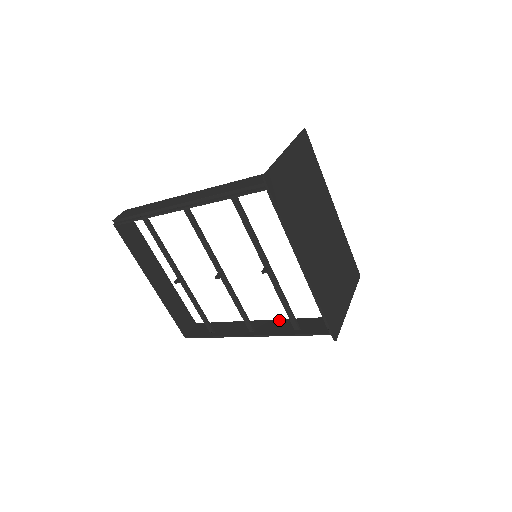
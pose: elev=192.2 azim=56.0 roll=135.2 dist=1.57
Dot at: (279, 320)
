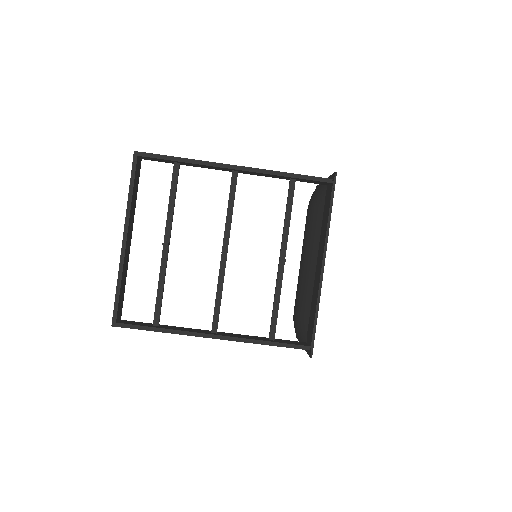
Dot at: occluded
